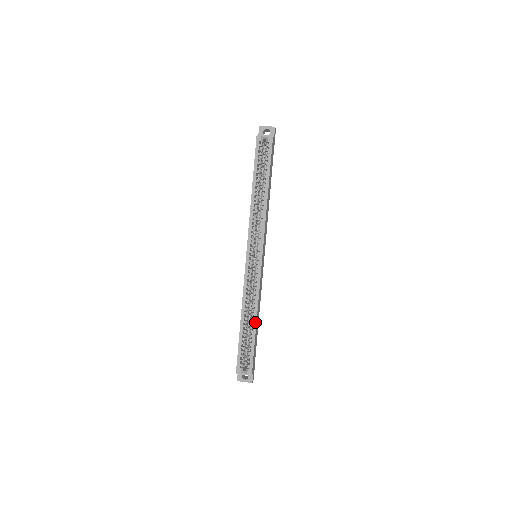
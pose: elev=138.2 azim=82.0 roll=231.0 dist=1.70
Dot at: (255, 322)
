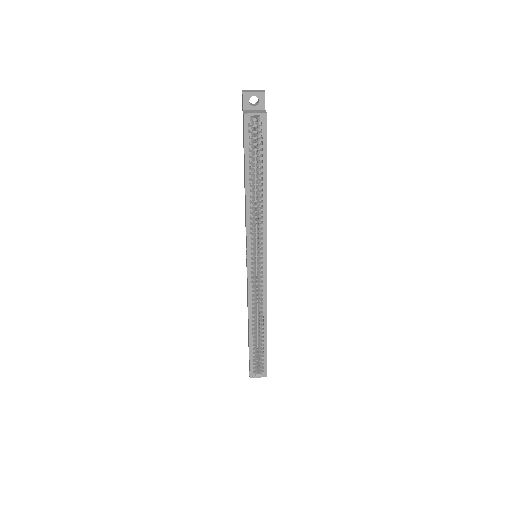
Dot at: (265, 330)
